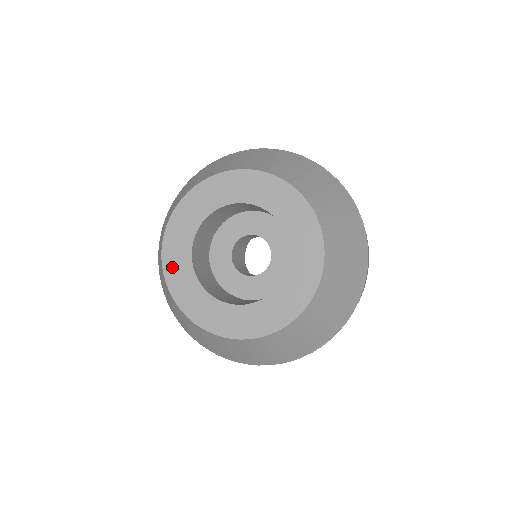
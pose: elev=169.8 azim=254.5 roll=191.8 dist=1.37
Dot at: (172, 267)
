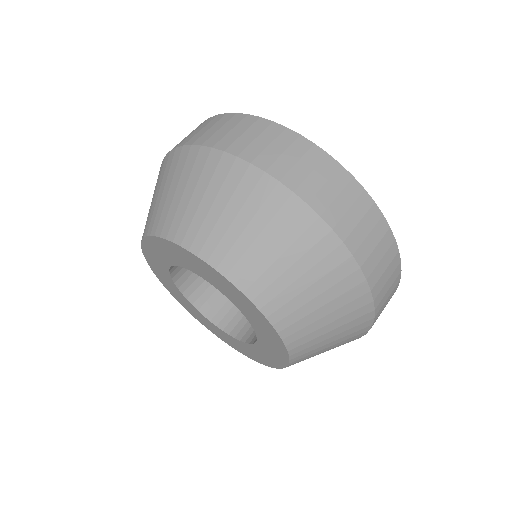
Dot at: (173, 293)
